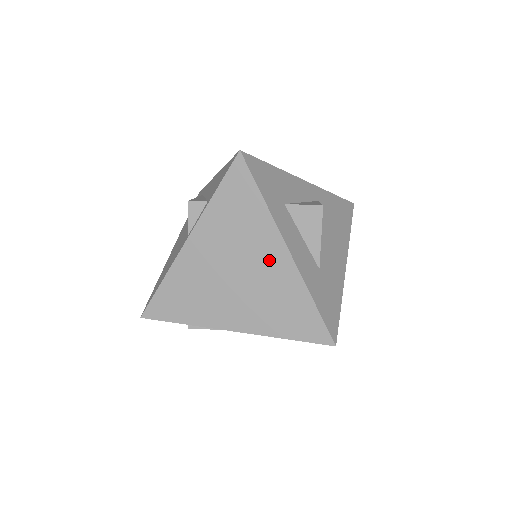
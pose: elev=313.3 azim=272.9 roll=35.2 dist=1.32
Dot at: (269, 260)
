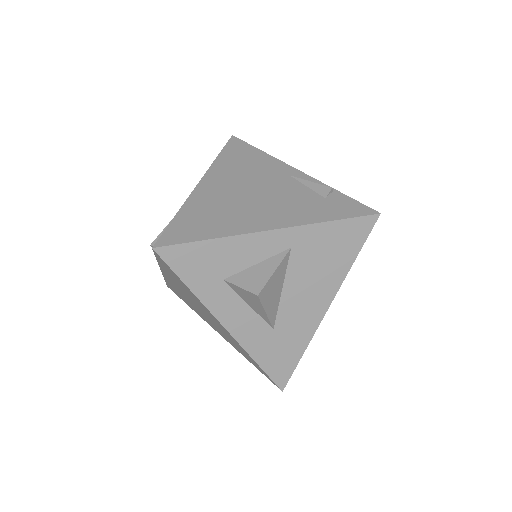
Dot at: (215, 321)
